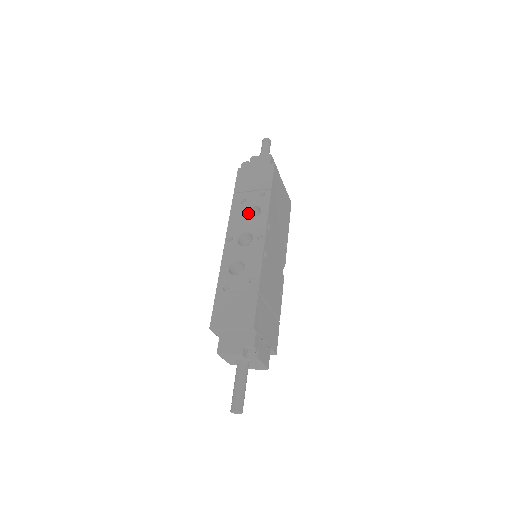
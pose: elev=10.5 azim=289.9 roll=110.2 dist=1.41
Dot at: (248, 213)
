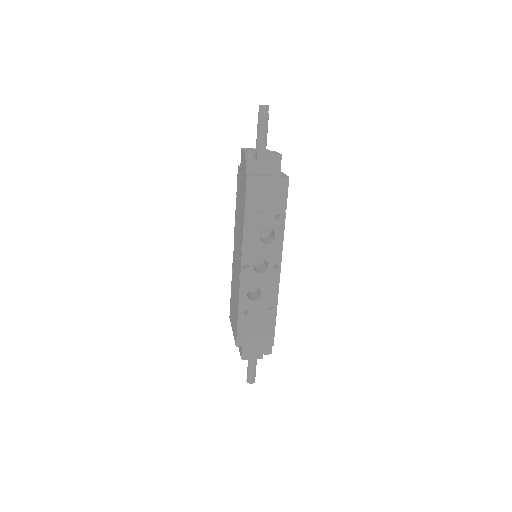
Dot at: (260, 233)
